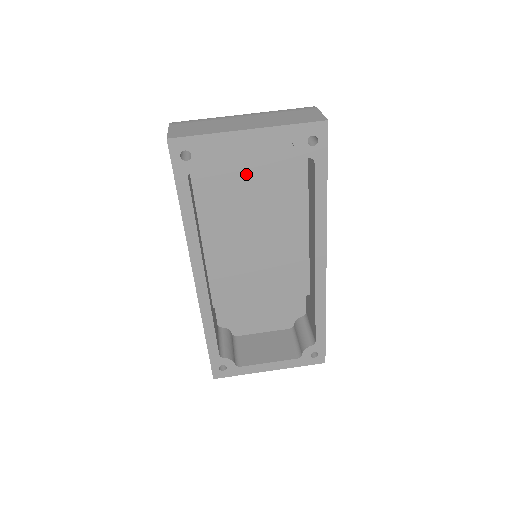
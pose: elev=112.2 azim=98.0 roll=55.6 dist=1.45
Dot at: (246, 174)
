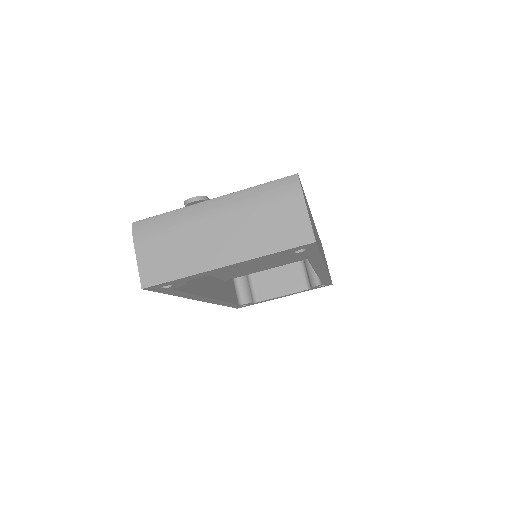
Dot at: occluded
